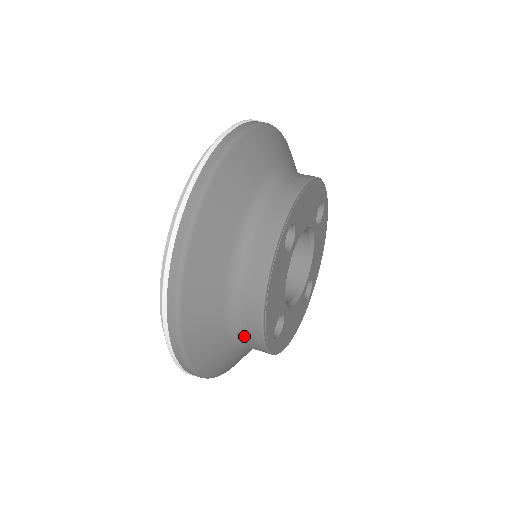
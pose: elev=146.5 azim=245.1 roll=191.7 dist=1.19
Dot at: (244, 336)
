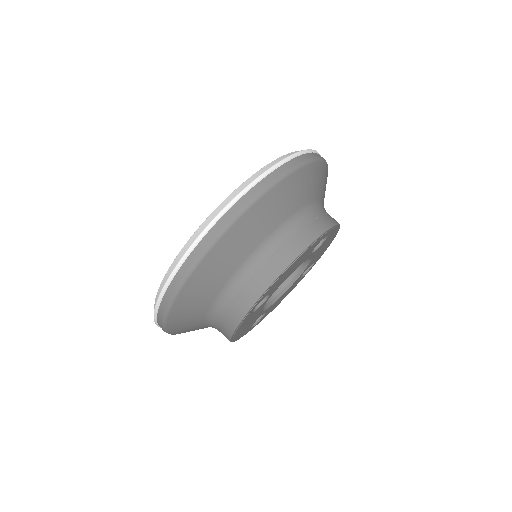
Dot at: occluded
